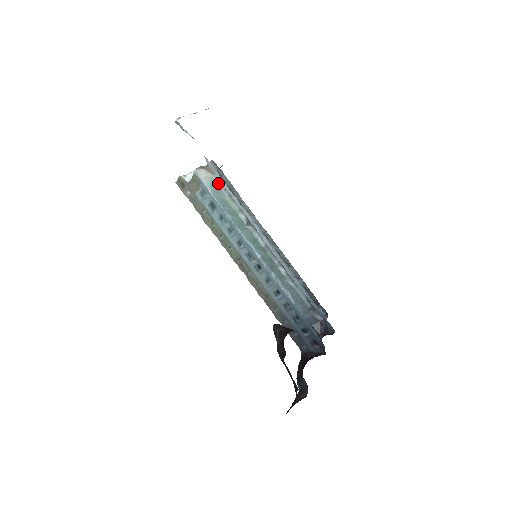
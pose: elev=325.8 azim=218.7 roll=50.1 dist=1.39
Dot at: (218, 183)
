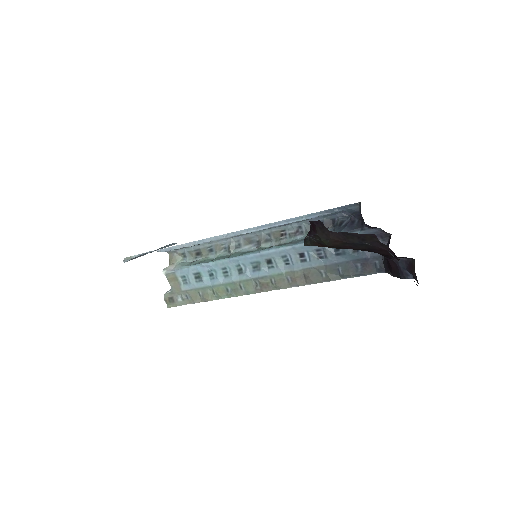
Dot at: (187, 261)
